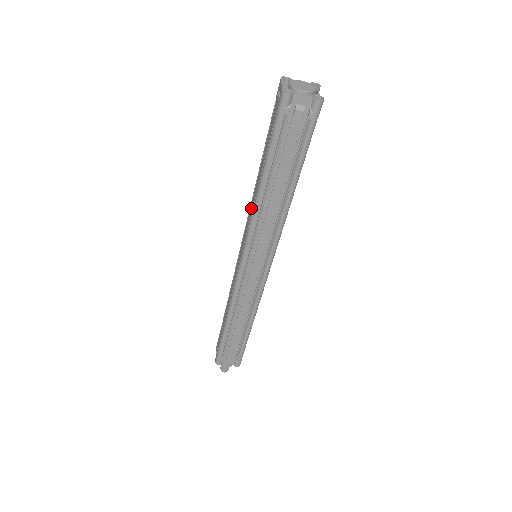
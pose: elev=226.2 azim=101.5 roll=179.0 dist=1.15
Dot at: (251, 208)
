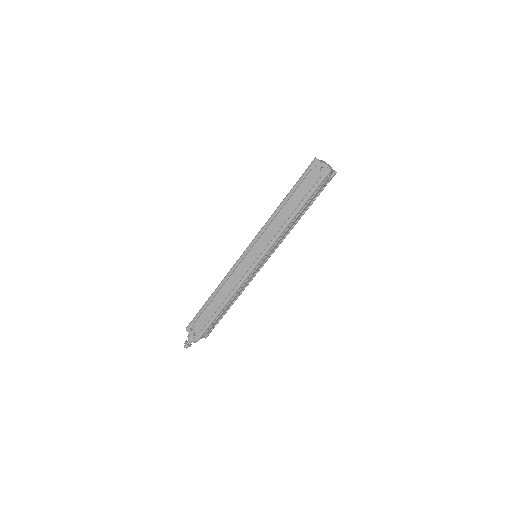
Dot at: (274, 228)
